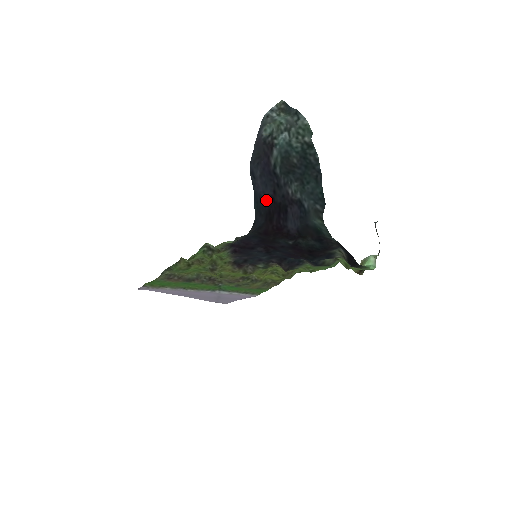
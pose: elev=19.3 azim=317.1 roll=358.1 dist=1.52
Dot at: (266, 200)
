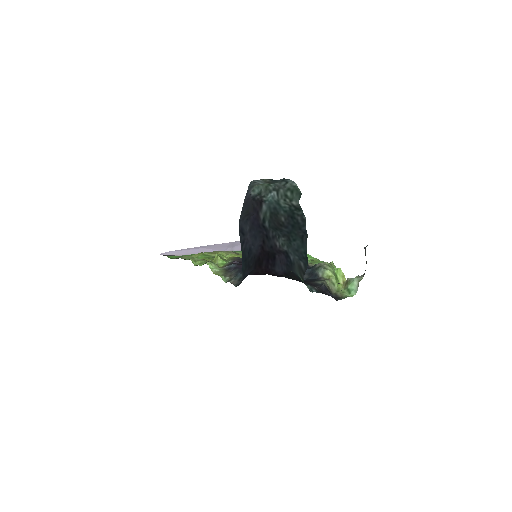
Dot at: (255, 250)
